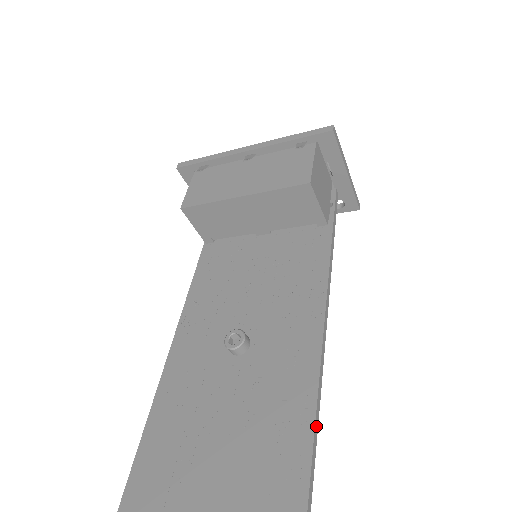
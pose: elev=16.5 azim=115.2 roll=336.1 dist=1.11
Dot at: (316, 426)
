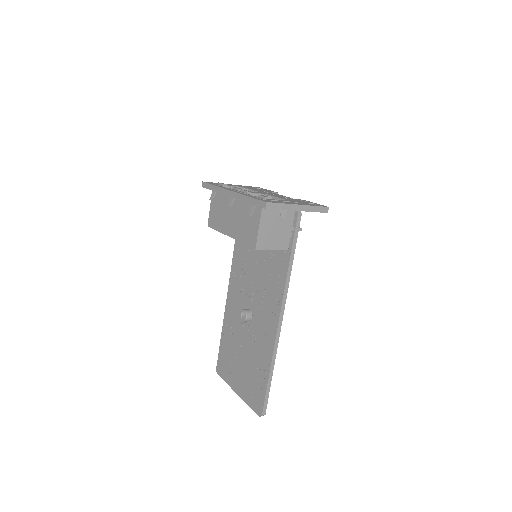
Dot at: (271, 374)
